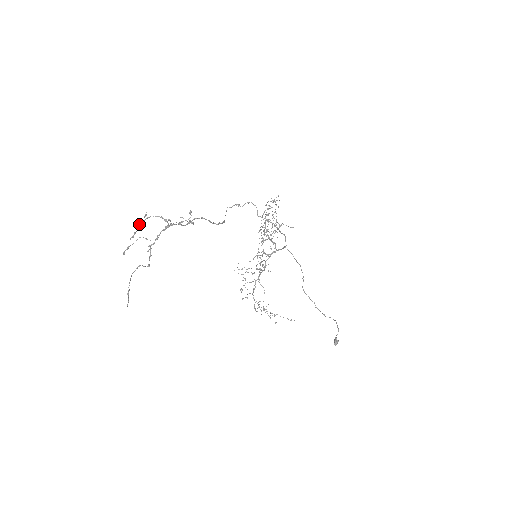
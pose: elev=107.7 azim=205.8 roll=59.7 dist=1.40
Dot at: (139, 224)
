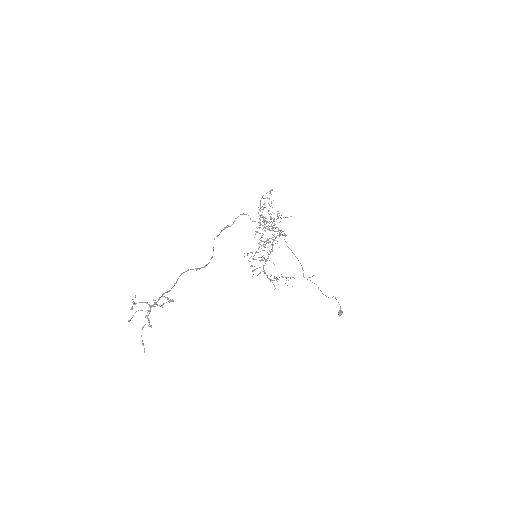
Dot at: occluded
